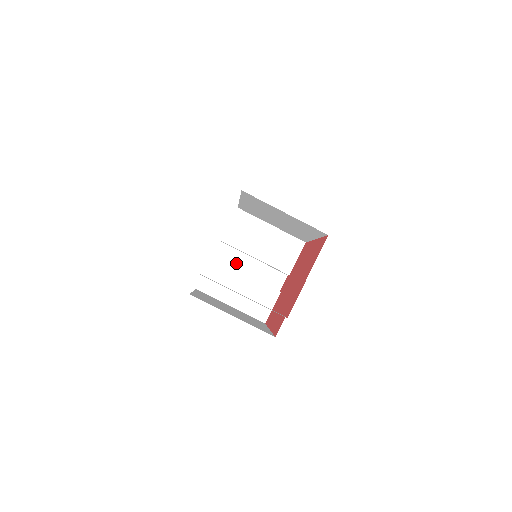
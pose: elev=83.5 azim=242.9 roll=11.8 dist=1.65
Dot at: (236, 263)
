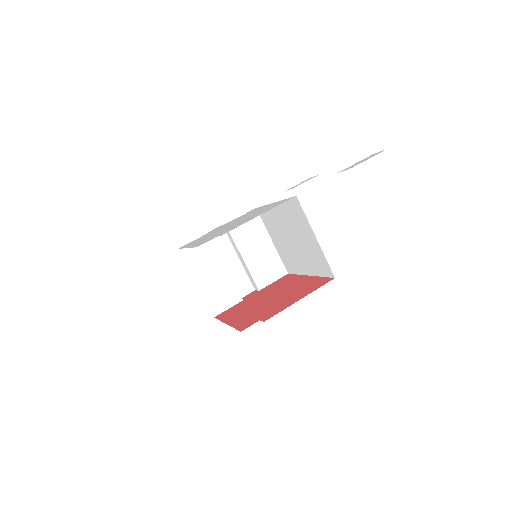
Dot at: (222, 251)
